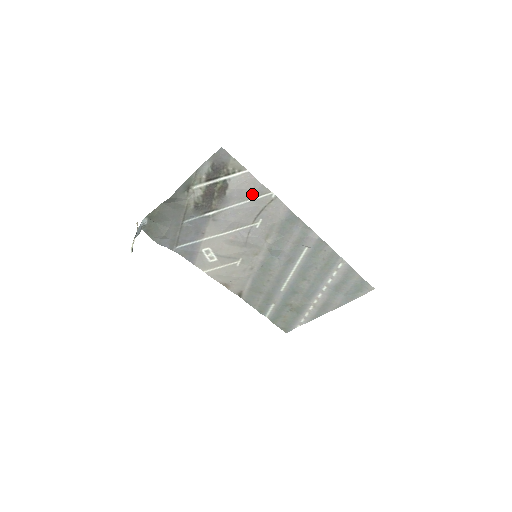
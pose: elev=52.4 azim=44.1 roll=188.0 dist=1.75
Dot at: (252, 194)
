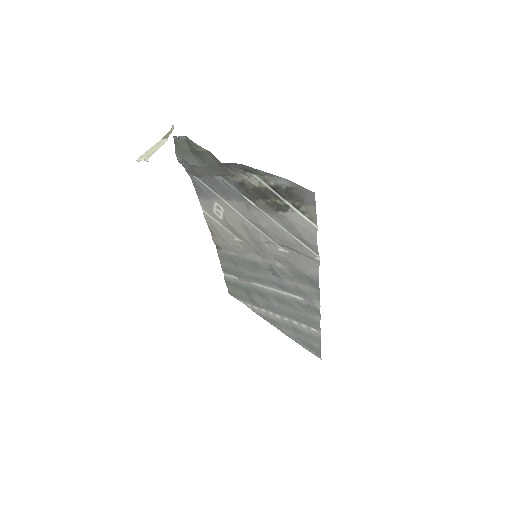
Dot at: (301, 238)
